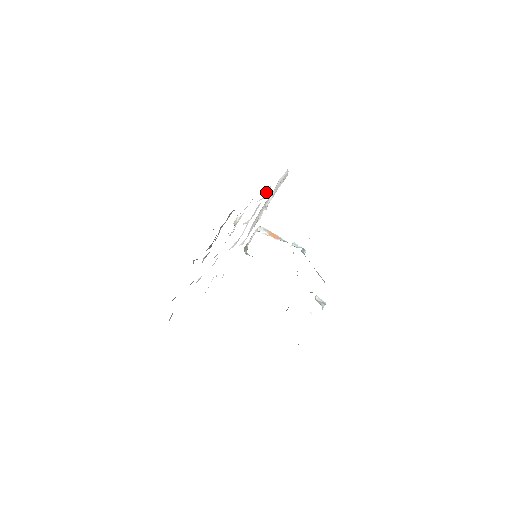
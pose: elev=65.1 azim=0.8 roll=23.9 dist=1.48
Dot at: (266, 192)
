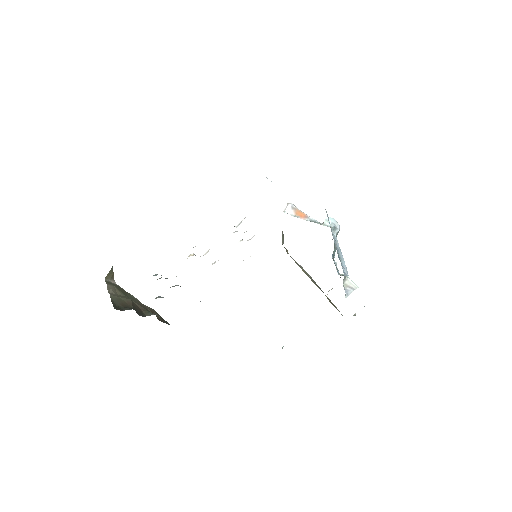
Dot at: occluded
